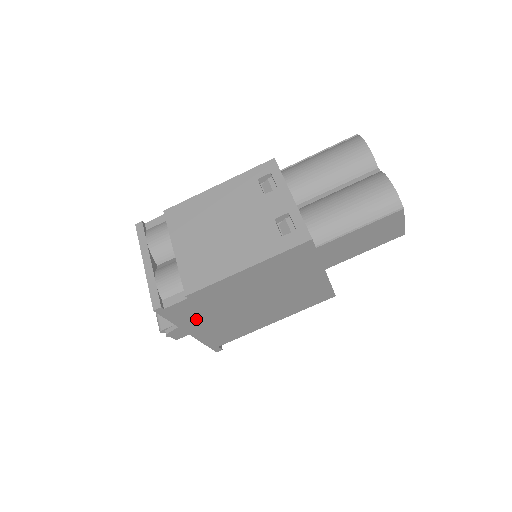
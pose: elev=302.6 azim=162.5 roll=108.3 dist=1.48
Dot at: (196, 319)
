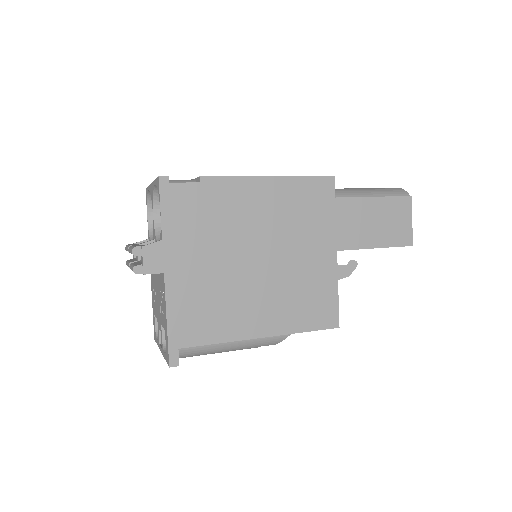
Dot at: (187, 240)
